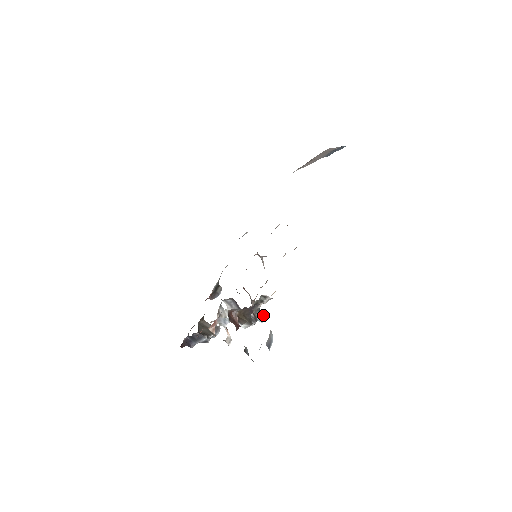
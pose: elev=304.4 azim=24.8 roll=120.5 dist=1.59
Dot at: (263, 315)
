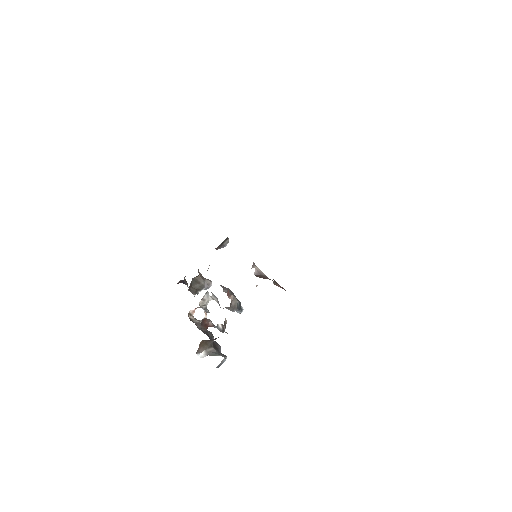
Dot at: (240, 310)
